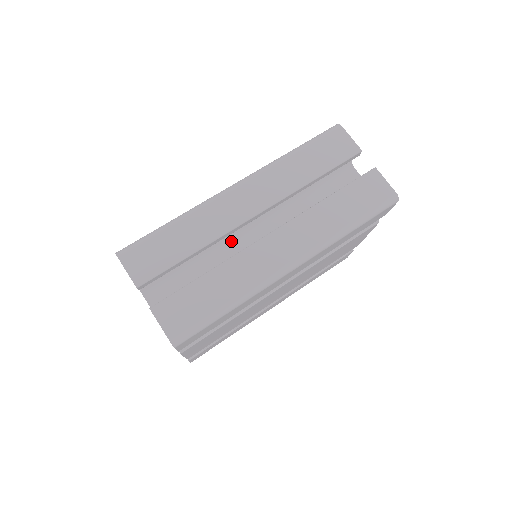
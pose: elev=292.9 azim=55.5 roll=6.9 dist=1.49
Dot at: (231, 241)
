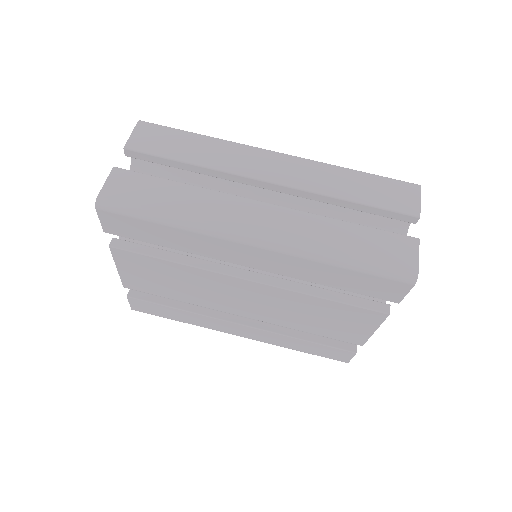
Dot at: occluded
